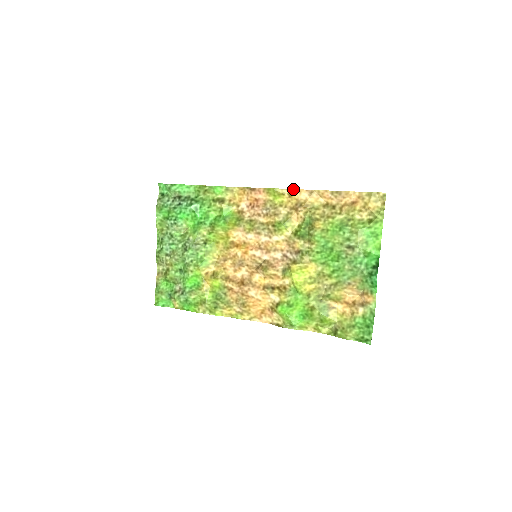
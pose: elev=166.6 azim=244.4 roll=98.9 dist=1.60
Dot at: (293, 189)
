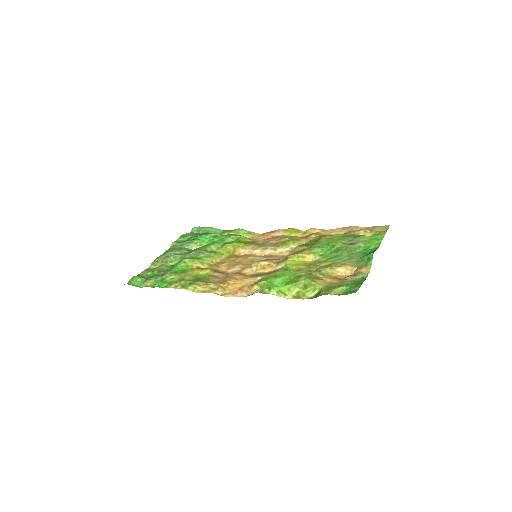
Dot at: (309, 229)
